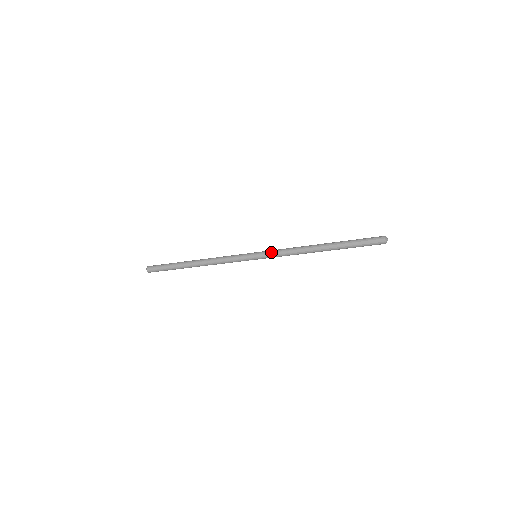
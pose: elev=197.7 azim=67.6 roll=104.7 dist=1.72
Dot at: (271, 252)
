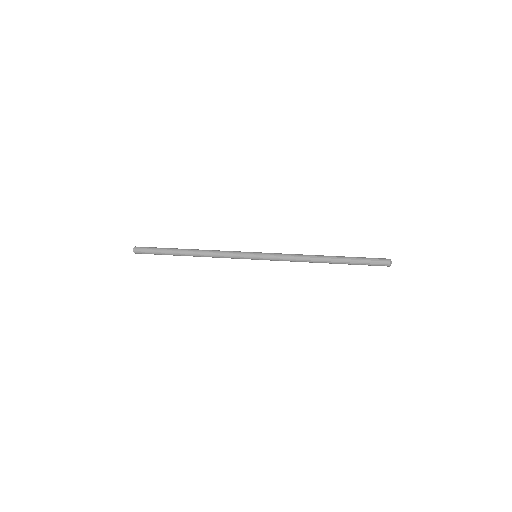
Dot at: (273, 259)
